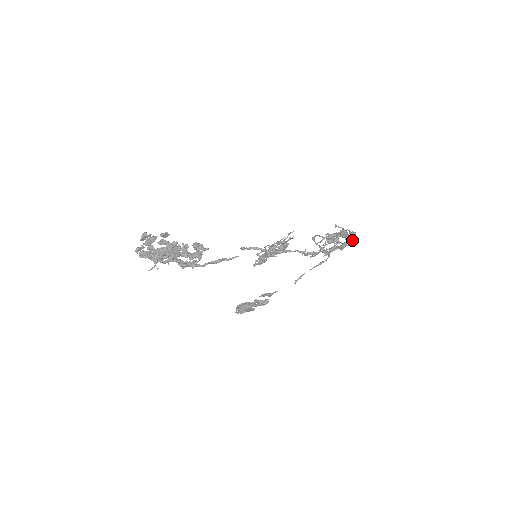
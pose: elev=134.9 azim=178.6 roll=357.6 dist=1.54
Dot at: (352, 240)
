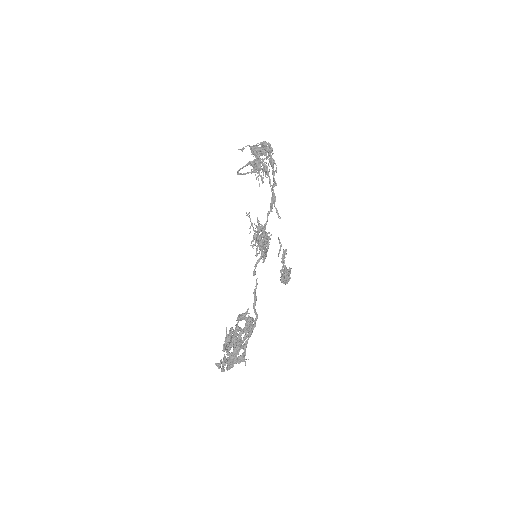
Dot at: (270, 149)
